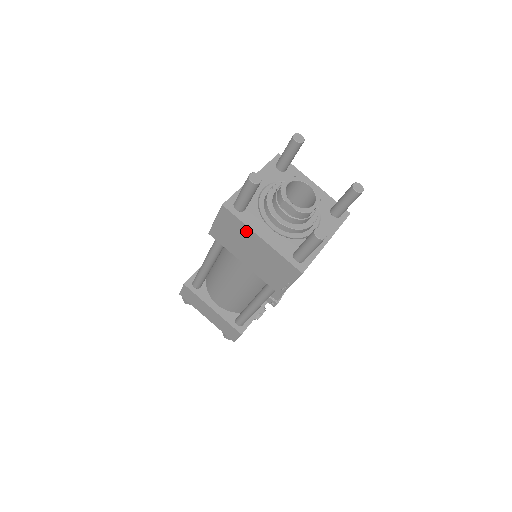
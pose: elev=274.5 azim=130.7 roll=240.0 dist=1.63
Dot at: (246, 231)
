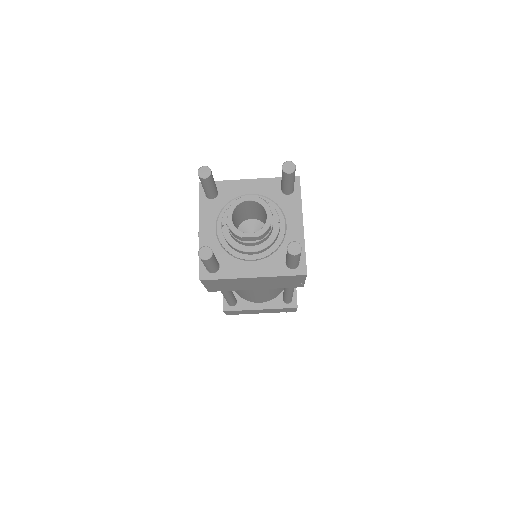
Dot at: (235, 280)
